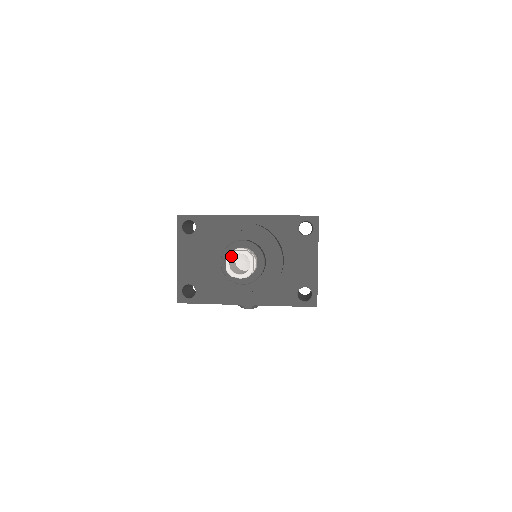
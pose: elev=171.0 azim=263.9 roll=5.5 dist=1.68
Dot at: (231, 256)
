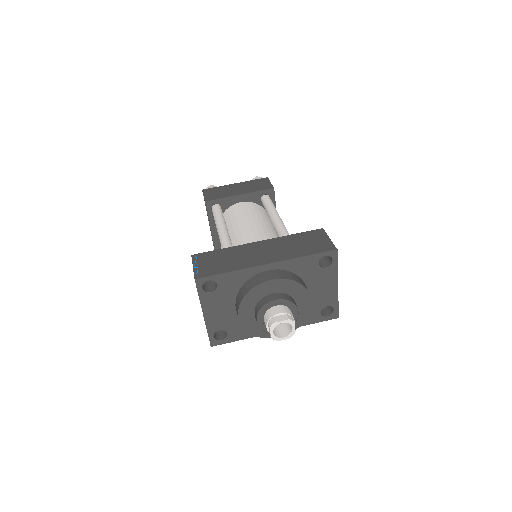
Dot at: (274, 327)
